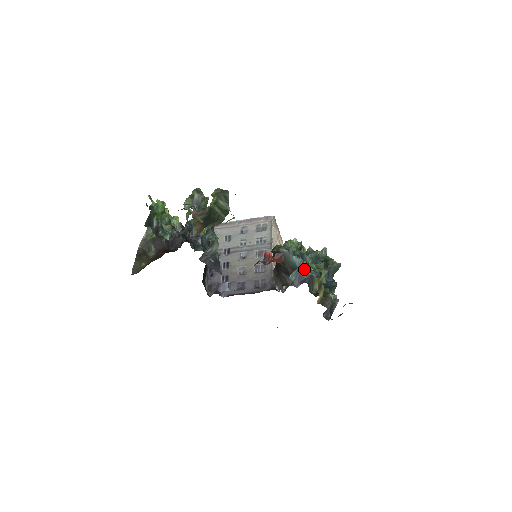
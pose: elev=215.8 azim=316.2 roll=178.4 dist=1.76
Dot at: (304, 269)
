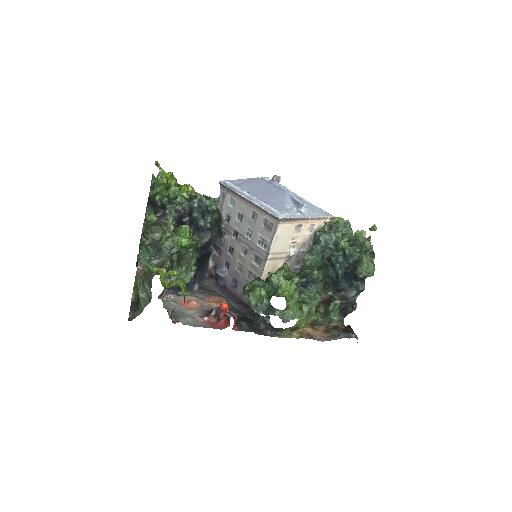
Dot at: (269, 319)
